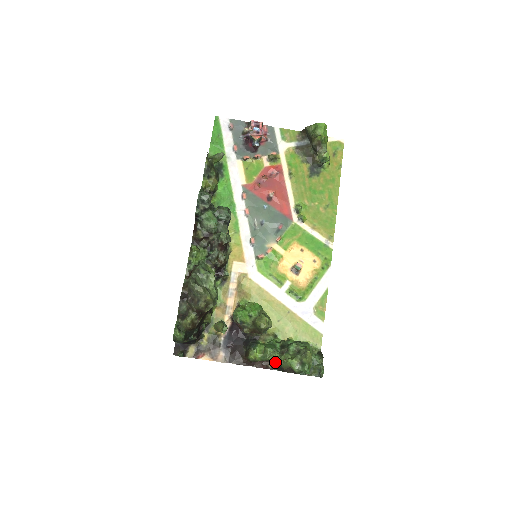
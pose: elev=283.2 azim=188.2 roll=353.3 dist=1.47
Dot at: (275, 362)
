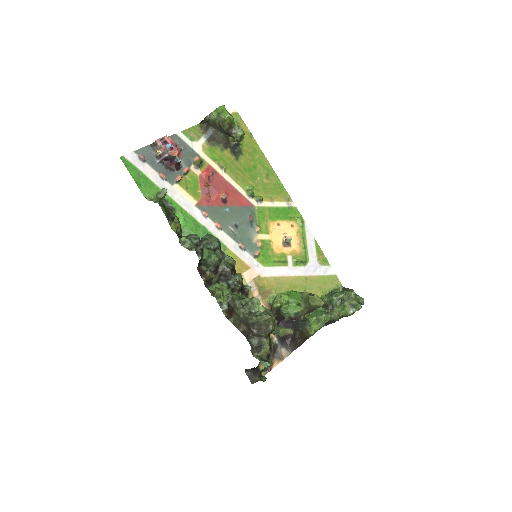
Dot at: occluded
